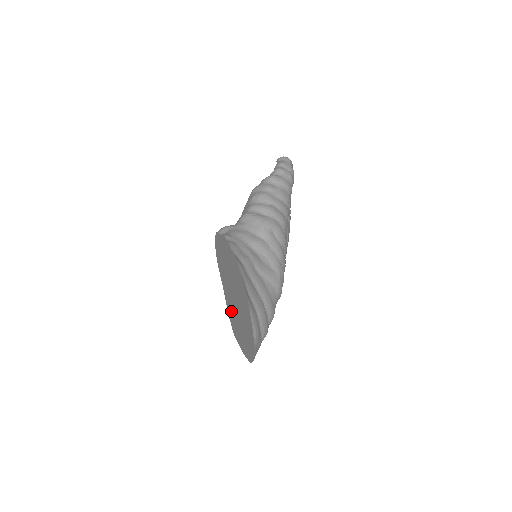
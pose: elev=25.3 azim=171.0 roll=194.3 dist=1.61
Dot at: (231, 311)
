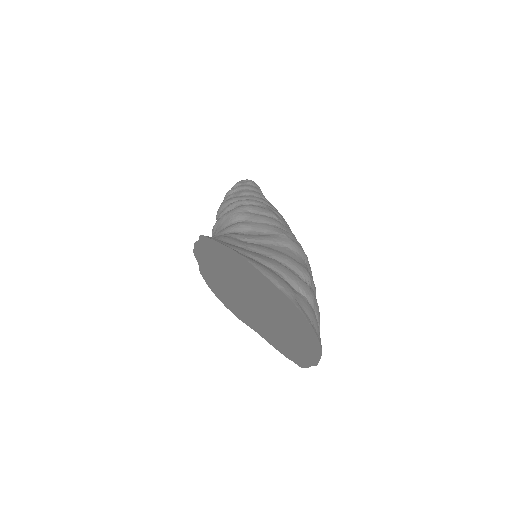
Dot at: (274, 338)
